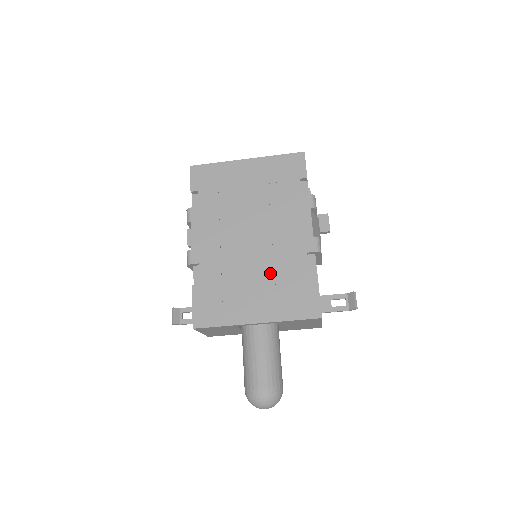
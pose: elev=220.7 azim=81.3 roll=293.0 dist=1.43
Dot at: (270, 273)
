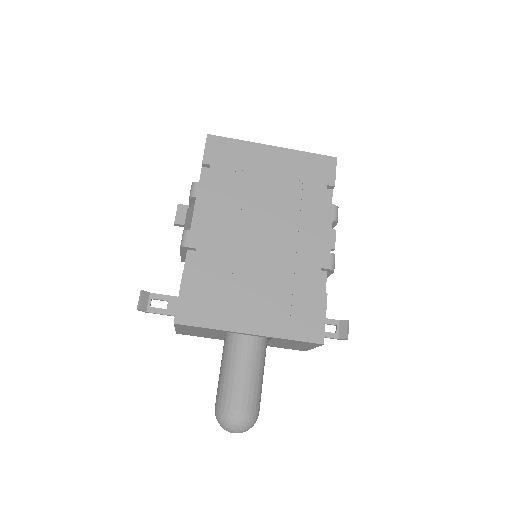
Dot at: (276, 280)
